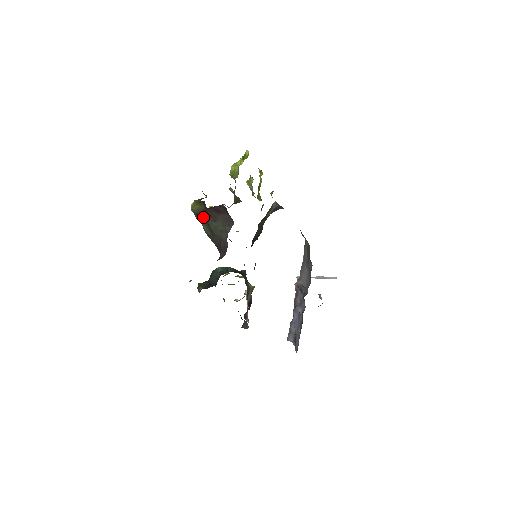
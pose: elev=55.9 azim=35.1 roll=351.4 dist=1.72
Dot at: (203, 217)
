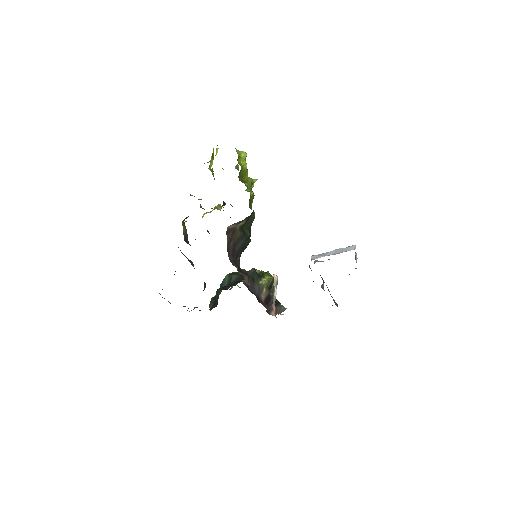
Dot at: occluded
